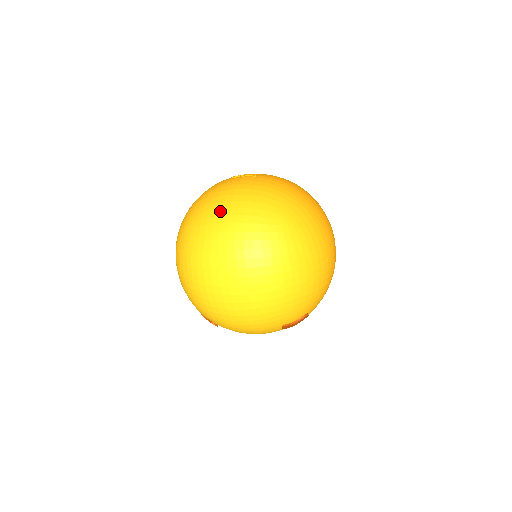
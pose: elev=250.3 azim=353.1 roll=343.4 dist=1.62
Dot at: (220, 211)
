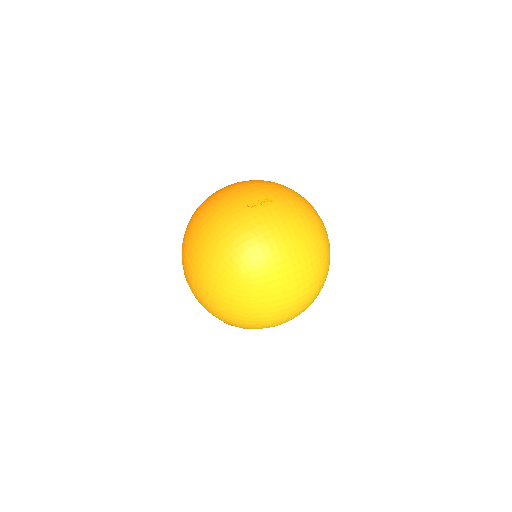
Dot at: (279, 256)
